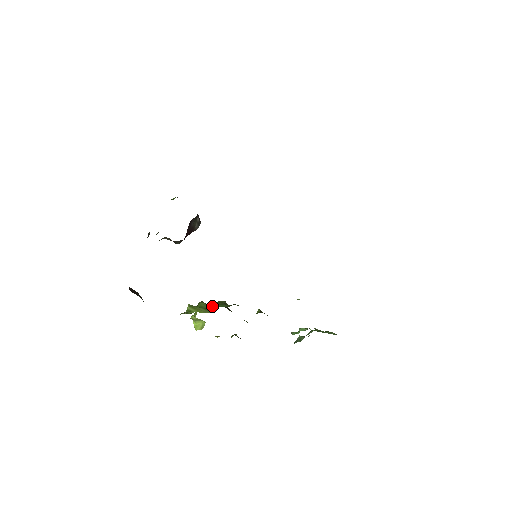
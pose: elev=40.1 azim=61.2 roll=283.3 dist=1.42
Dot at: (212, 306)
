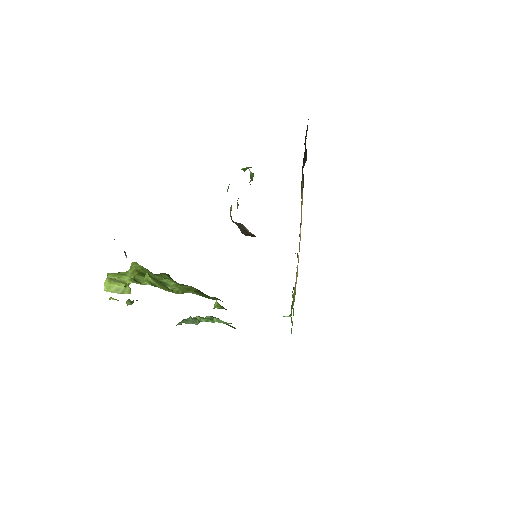
Dot at: (194, 292)
